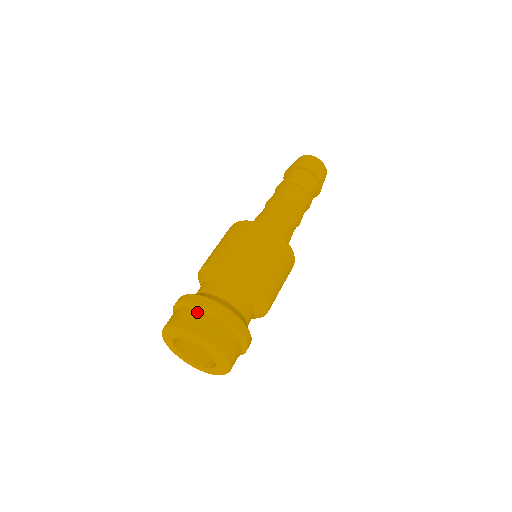
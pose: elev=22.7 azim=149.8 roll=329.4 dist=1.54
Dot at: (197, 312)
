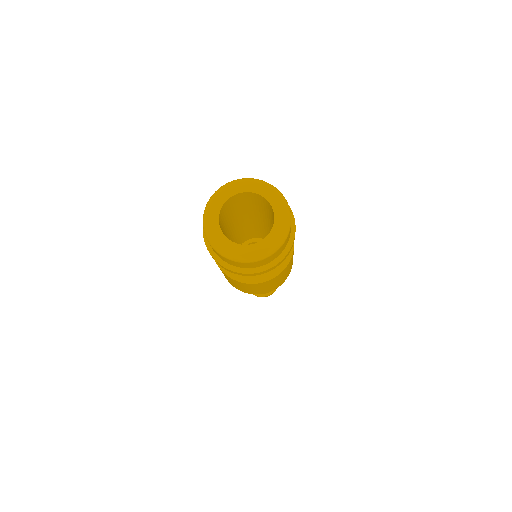
Dot at: occluded
